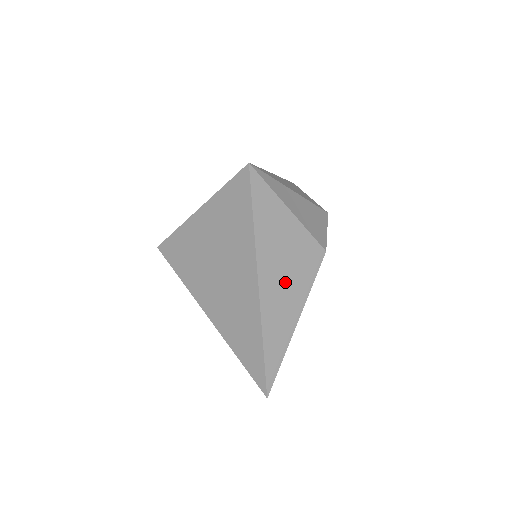
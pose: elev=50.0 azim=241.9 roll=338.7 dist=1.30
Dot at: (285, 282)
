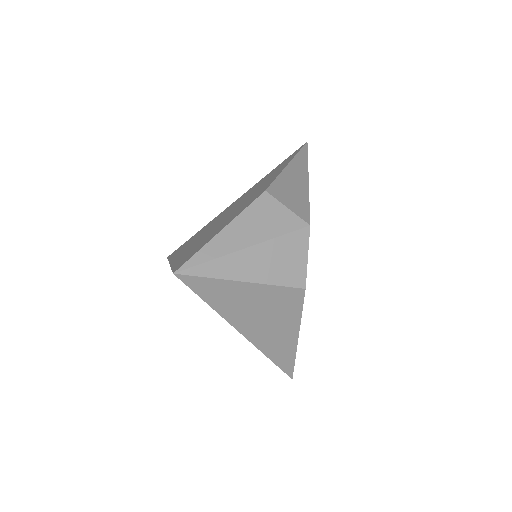
Dot at: (269, 323)
